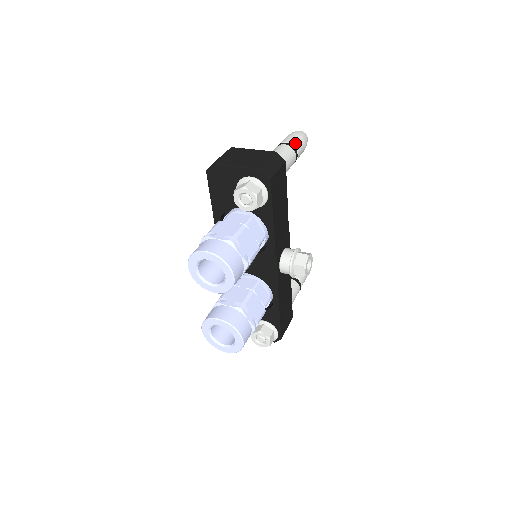
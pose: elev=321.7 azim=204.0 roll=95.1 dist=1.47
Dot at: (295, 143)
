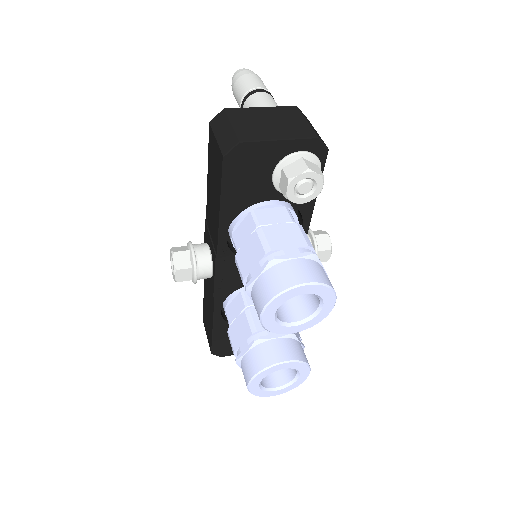
Dot at: (266, 88)
